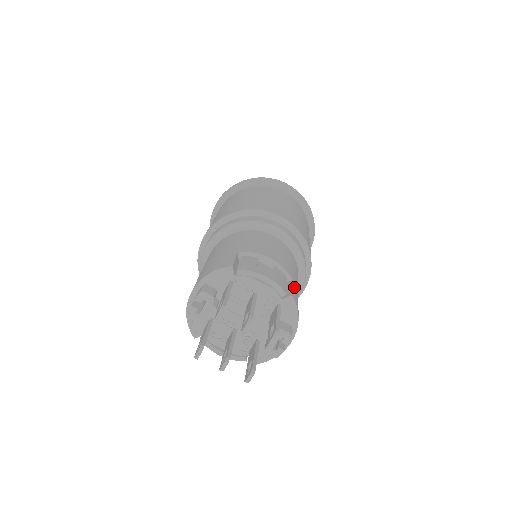
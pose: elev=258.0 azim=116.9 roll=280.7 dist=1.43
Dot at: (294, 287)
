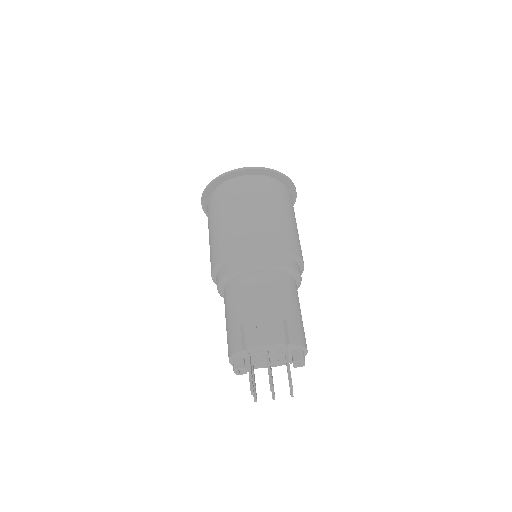
Dot at: (290, 325)
